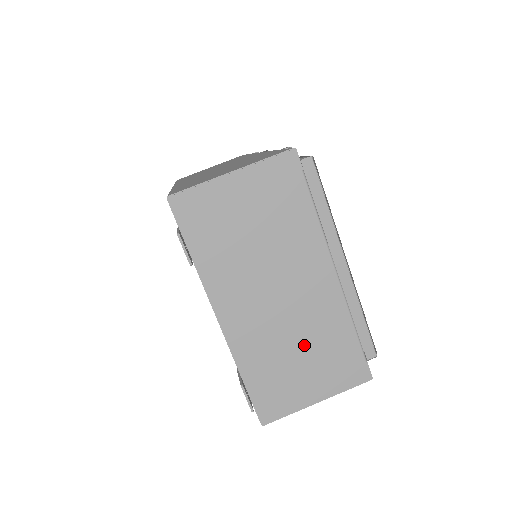
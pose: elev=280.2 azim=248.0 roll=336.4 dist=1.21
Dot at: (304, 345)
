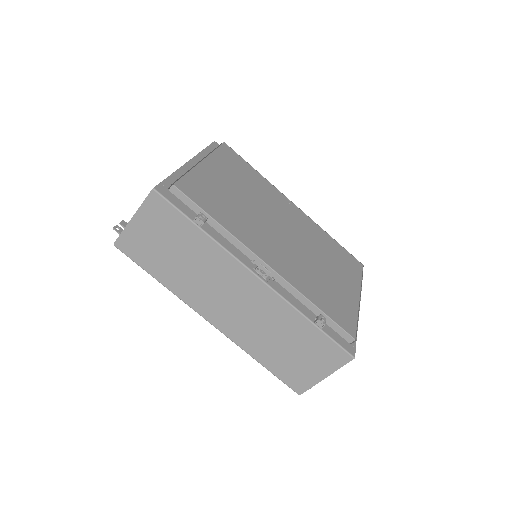
Dot at: occluded
